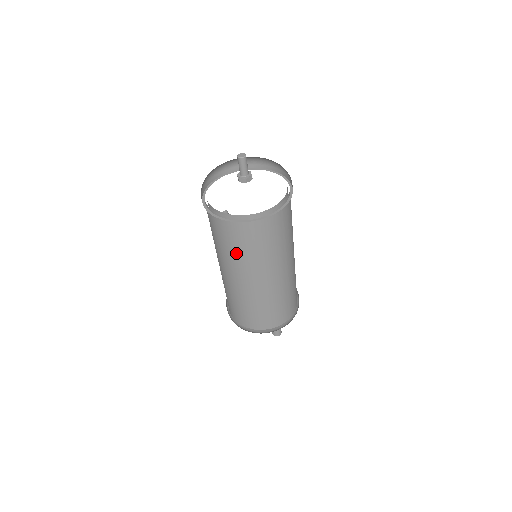
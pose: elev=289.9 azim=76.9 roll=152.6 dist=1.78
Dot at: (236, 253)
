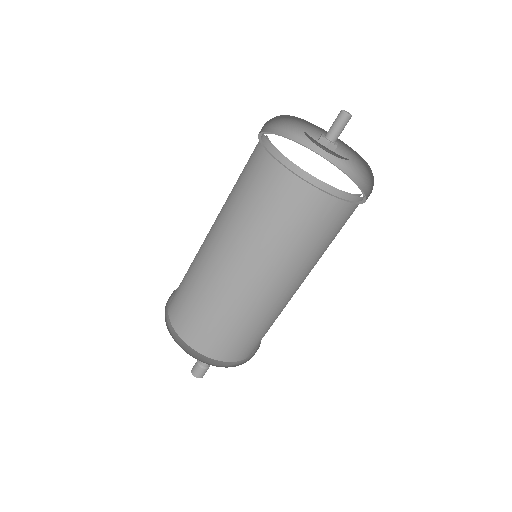
Dot at: (247, 213)
